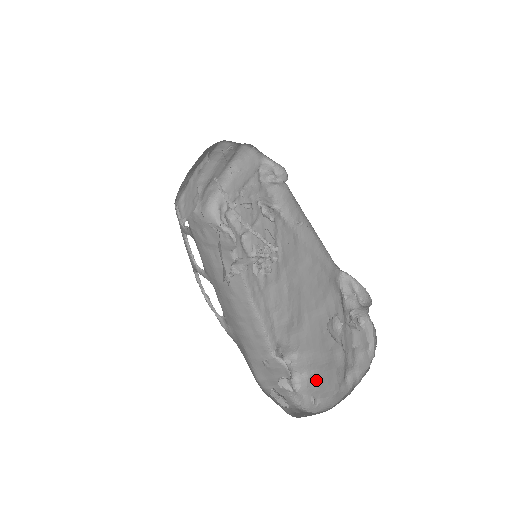
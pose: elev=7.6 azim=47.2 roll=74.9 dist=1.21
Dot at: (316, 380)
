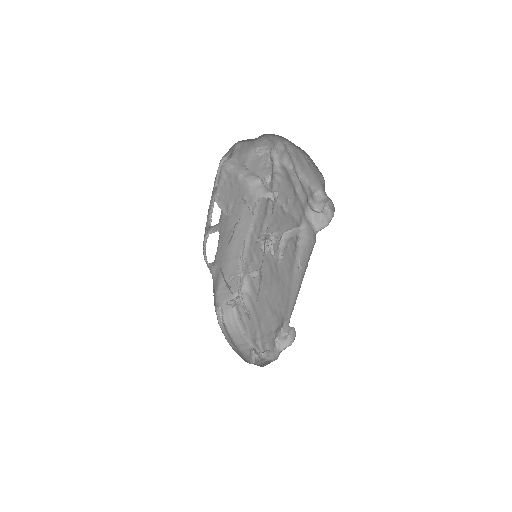
Dot at: occluded
